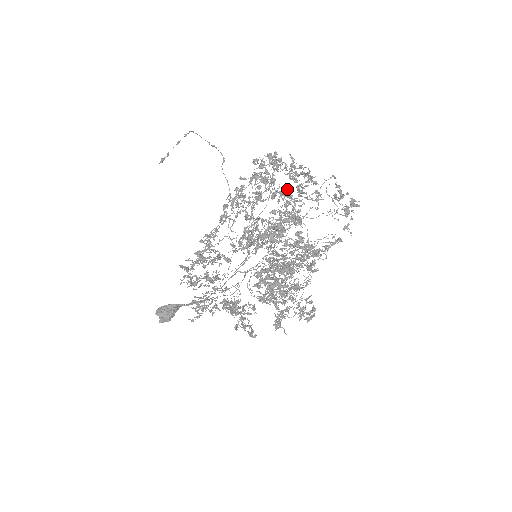
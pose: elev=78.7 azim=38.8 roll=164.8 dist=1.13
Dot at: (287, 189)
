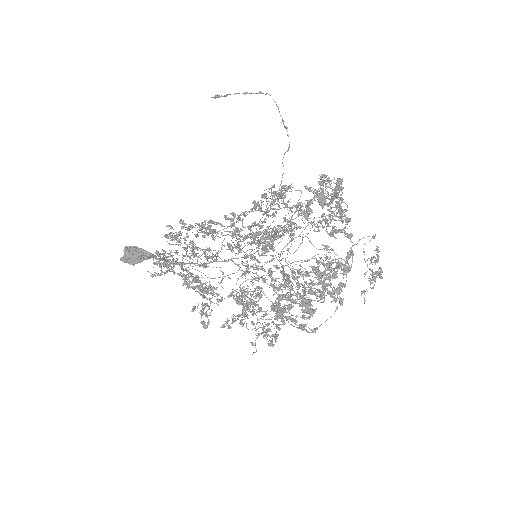
Dot at: occluded
